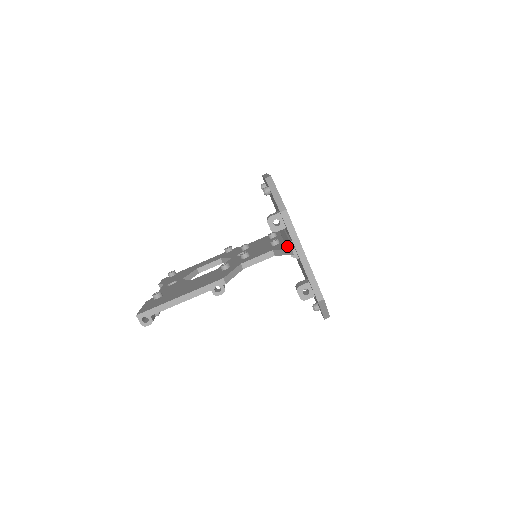
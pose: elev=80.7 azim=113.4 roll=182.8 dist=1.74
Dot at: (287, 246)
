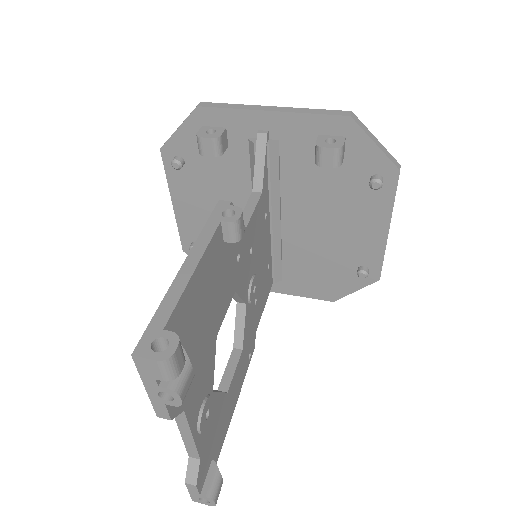
Dot at: (252, 146)
